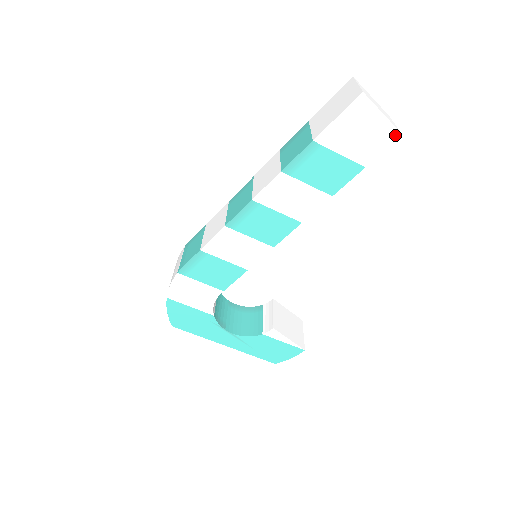
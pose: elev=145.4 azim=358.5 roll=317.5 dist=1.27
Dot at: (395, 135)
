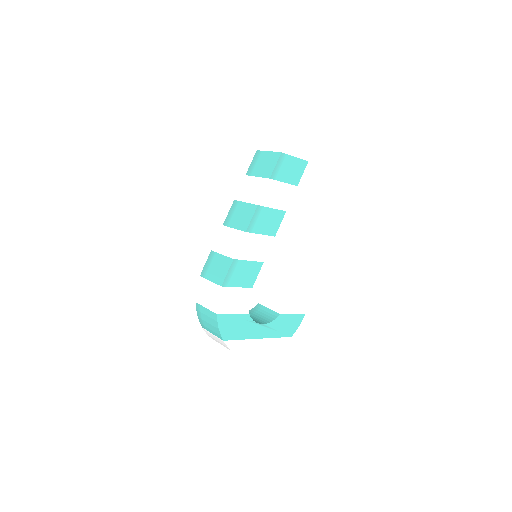
Dot at: (317, 137)
